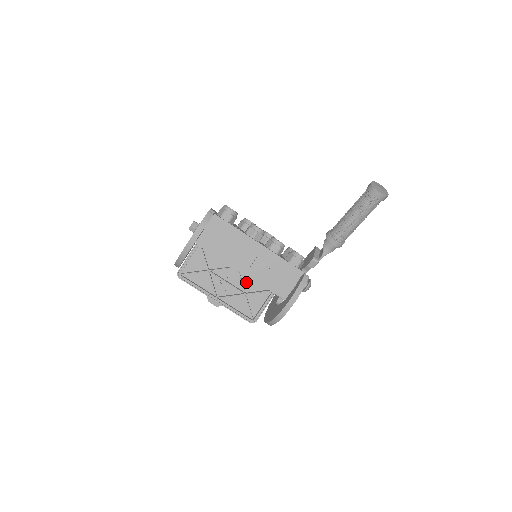
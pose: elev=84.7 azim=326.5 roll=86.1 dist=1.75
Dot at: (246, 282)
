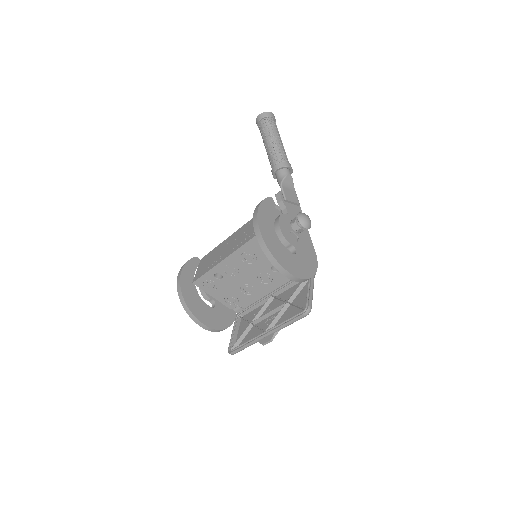
Dot at: (287, 298)
